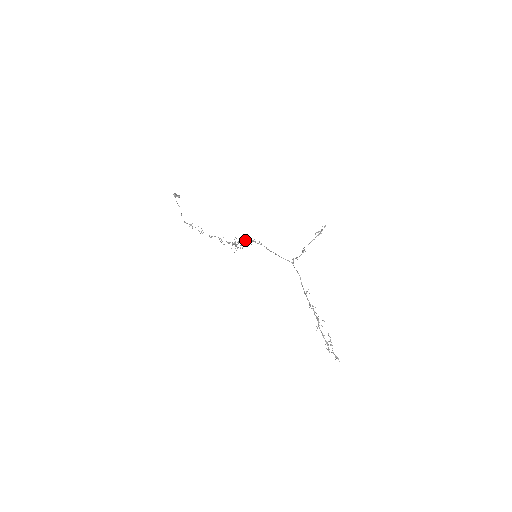
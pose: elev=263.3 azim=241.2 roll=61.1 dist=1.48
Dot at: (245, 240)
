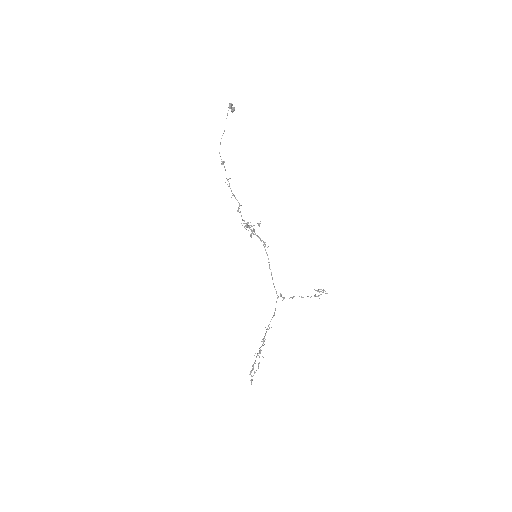
Dot at: occluded
